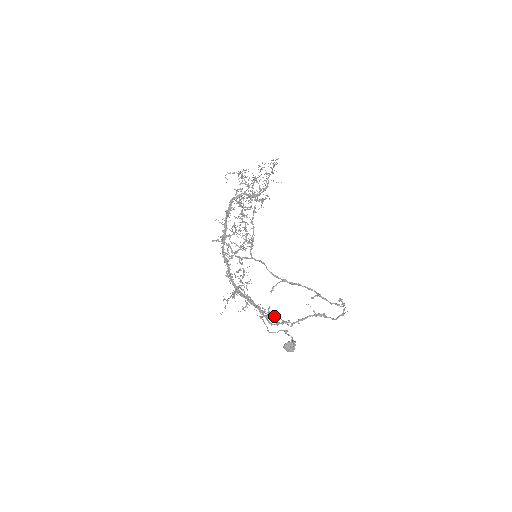
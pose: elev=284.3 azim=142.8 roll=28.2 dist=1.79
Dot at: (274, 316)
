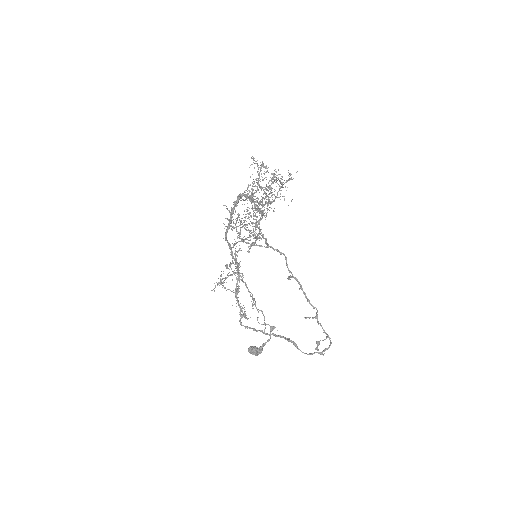
Dot at: occluded
